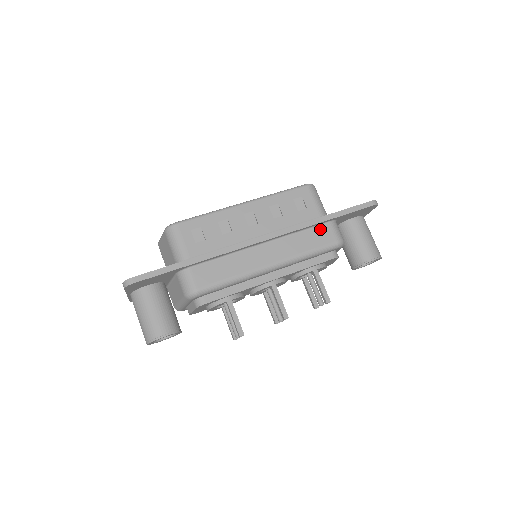
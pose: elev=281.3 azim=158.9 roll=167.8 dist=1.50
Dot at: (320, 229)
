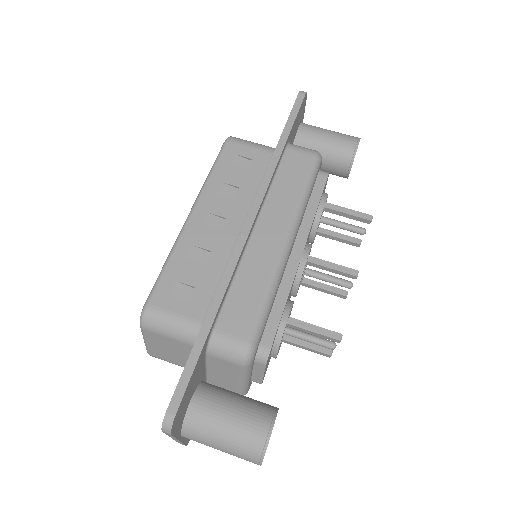
Dot at: (287, 162)
